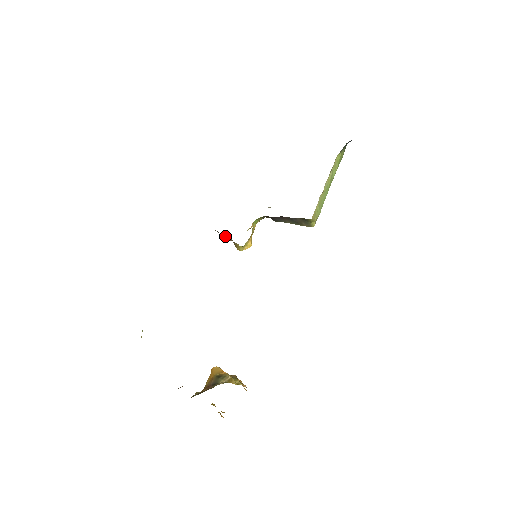
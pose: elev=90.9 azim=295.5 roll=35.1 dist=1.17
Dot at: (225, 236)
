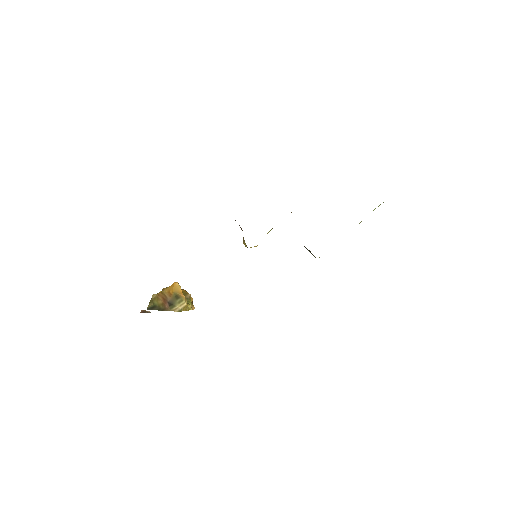
Dot at: (239, 225)
